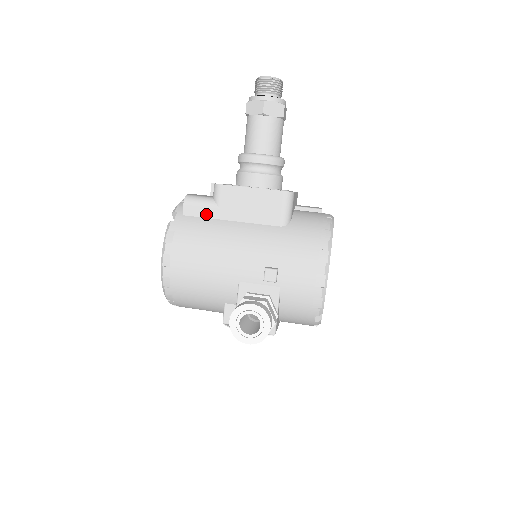
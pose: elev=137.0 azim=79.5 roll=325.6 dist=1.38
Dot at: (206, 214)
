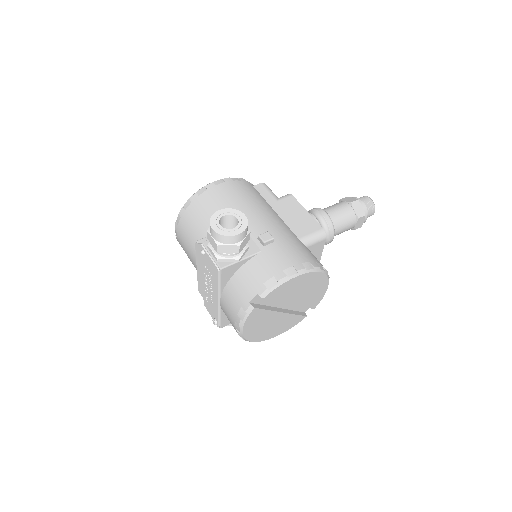
Dot at: (266, 197)
